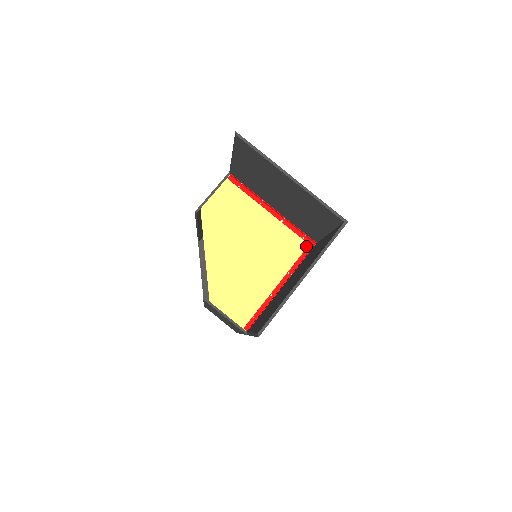
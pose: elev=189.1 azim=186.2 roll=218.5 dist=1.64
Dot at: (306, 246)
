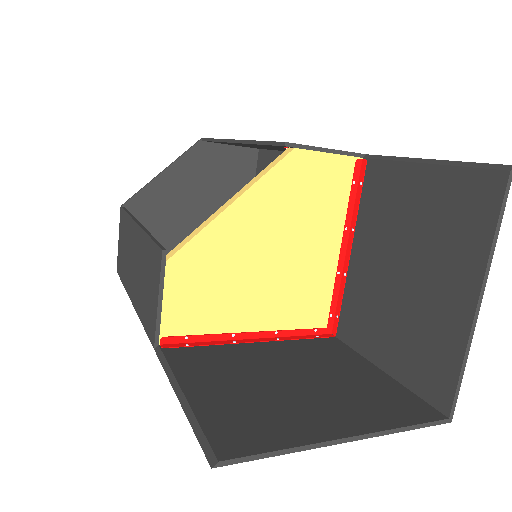
Dot at: (323, 325)
